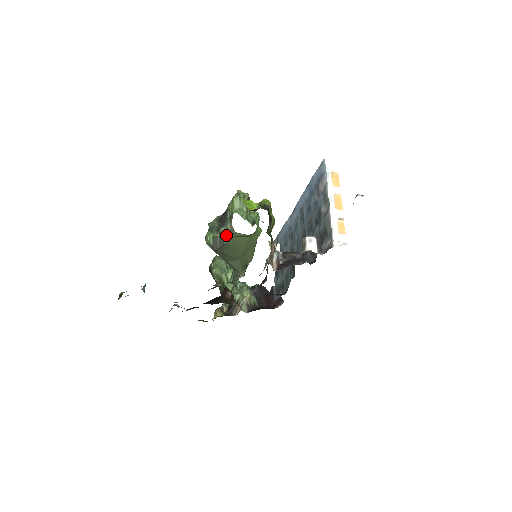
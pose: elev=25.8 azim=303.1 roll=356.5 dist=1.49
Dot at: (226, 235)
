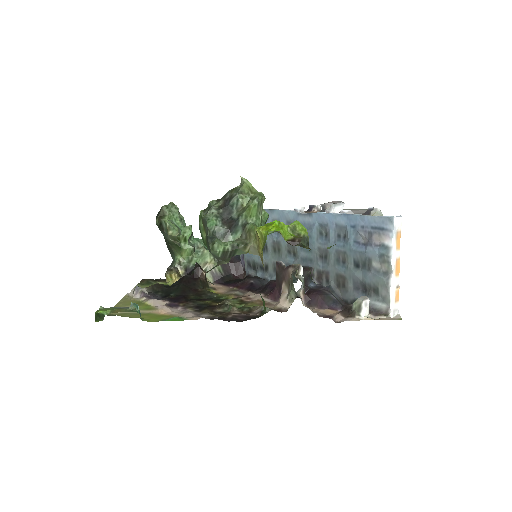
Dot at: (241, 251)
